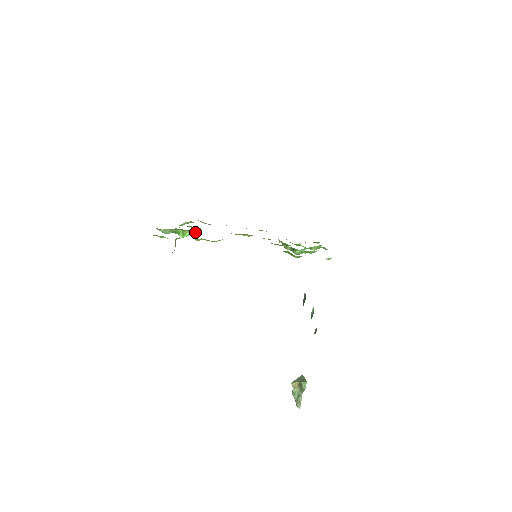
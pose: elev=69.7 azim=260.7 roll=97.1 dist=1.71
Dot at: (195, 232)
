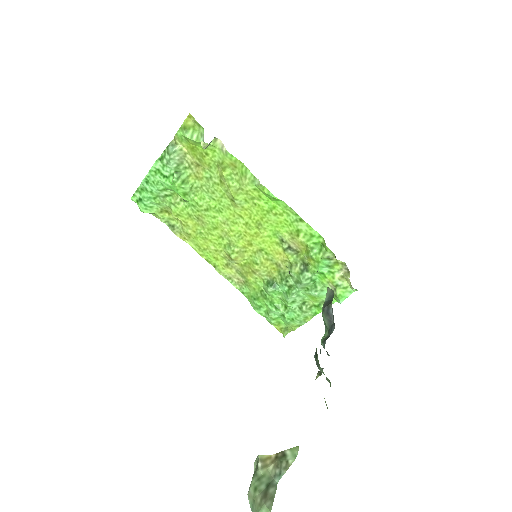
Dot at: (193, 194)
